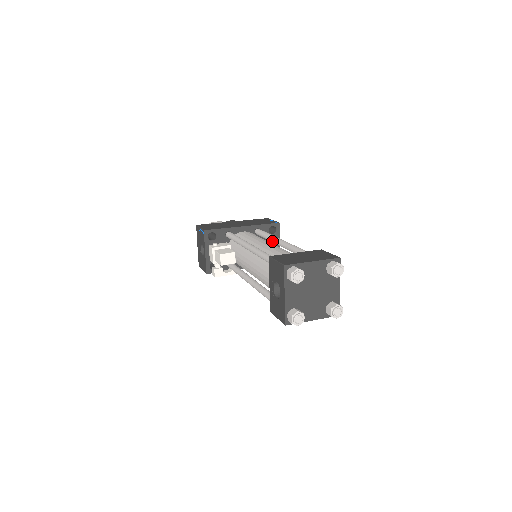
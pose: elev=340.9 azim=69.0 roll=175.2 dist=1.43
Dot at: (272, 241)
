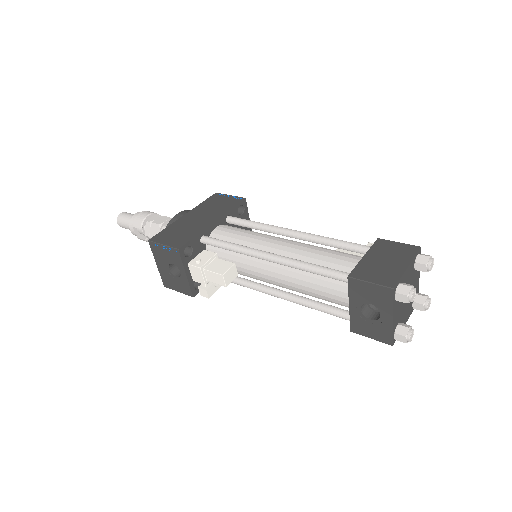
Dot at: (273, 233)
